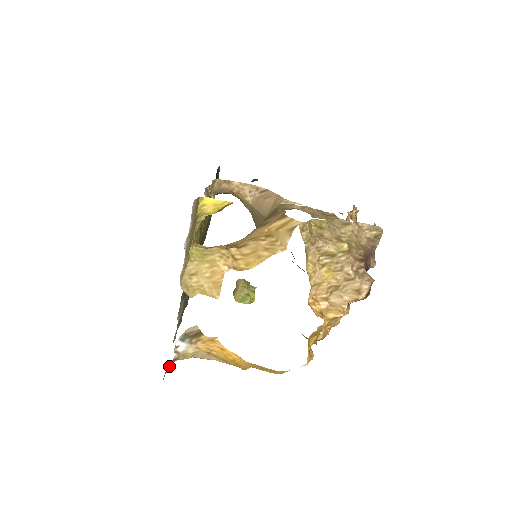
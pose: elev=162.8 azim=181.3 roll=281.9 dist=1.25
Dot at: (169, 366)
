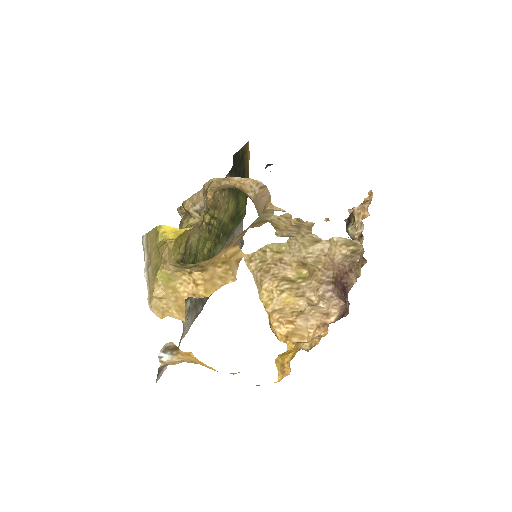
Dot at: (161, 370)
